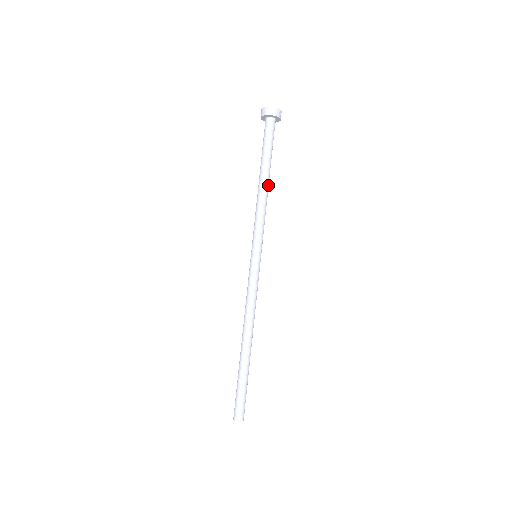
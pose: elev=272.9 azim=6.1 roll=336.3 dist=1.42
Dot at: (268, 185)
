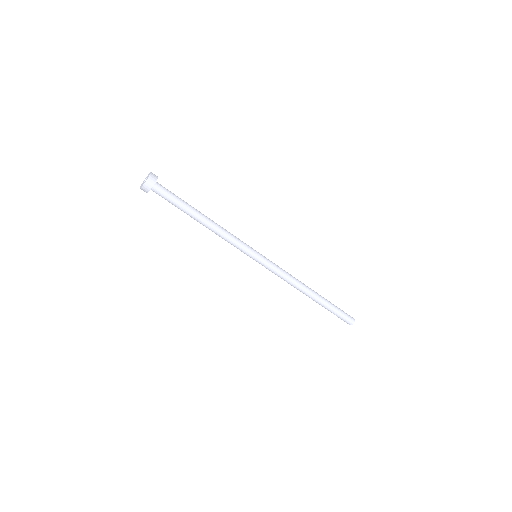
Dot at: (208, 218)
